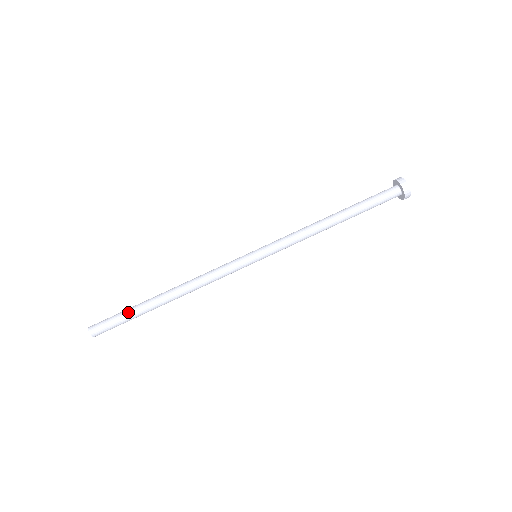
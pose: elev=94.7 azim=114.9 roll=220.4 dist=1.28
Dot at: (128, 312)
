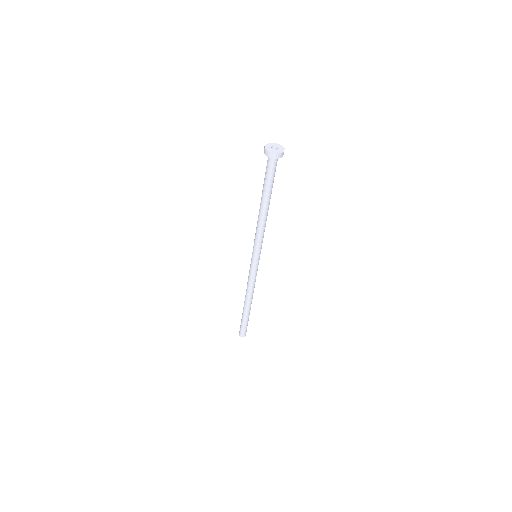
Dot at: (245, 322)
